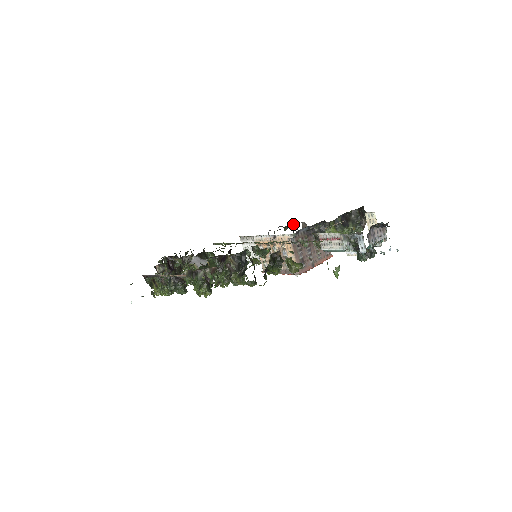
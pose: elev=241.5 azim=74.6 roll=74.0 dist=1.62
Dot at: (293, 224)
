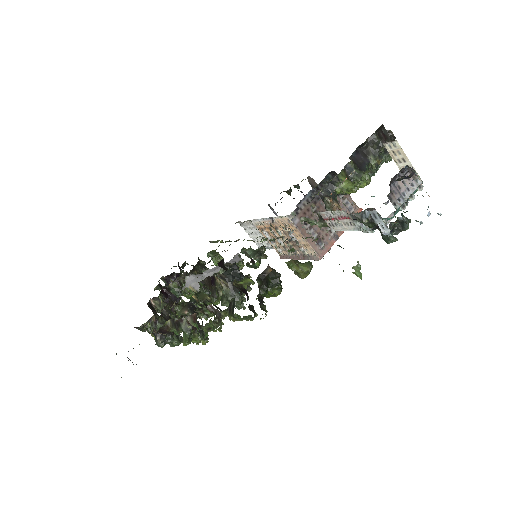
Dot at: occluded
